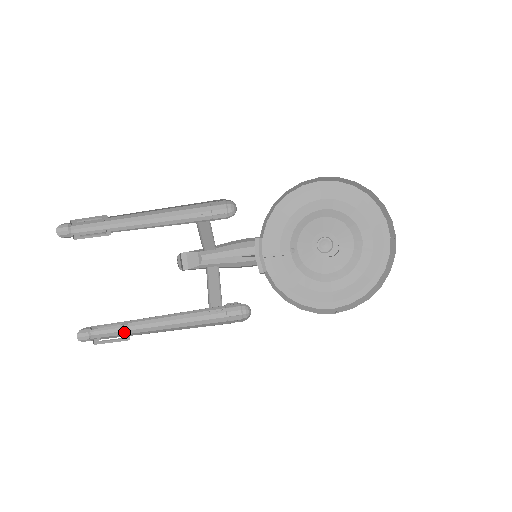
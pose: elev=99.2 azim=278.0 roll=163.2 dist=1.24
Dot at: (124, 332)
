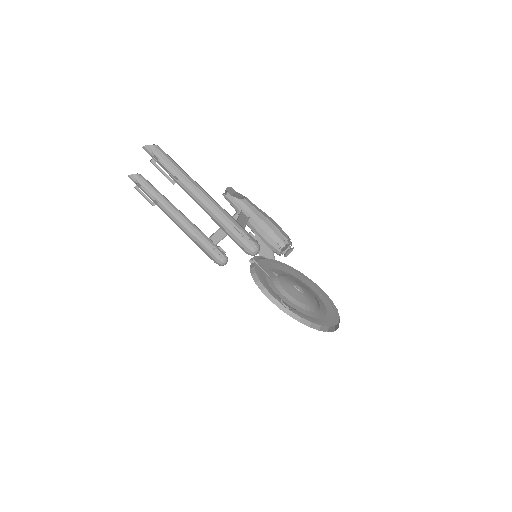
Dot at: (158, 194)
